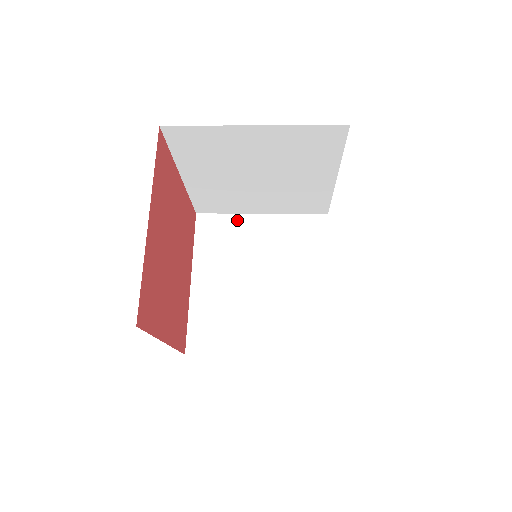
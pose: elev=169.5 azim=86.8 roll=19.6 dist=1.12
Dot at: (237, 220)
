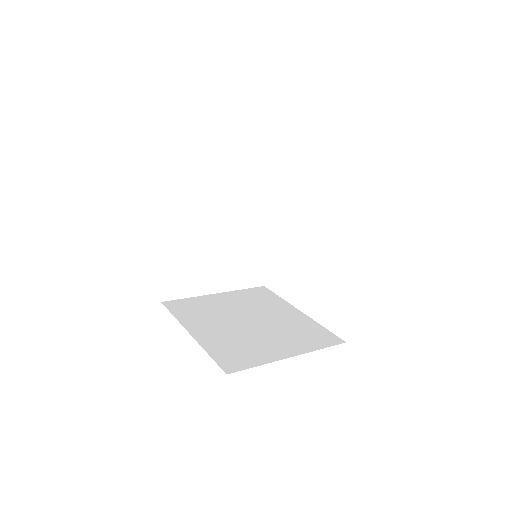
Dot at: (204, 177)
